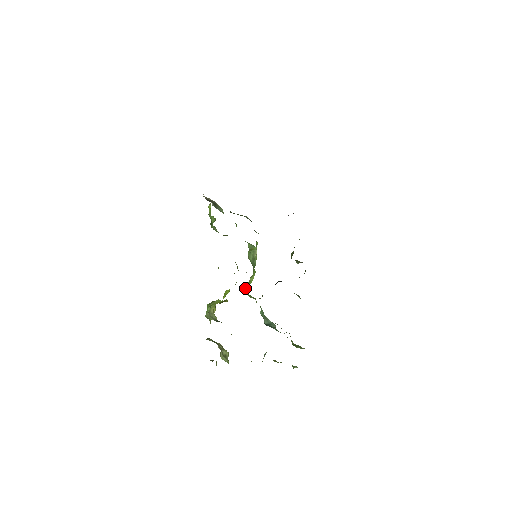
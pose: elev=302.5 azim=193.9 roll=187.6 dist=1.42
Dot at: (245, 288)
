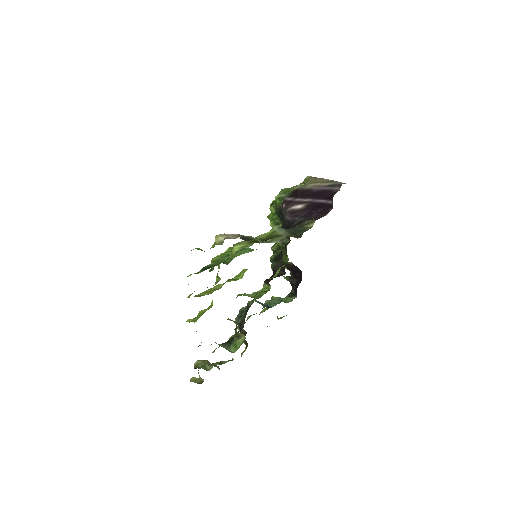
Dot at: occluded
